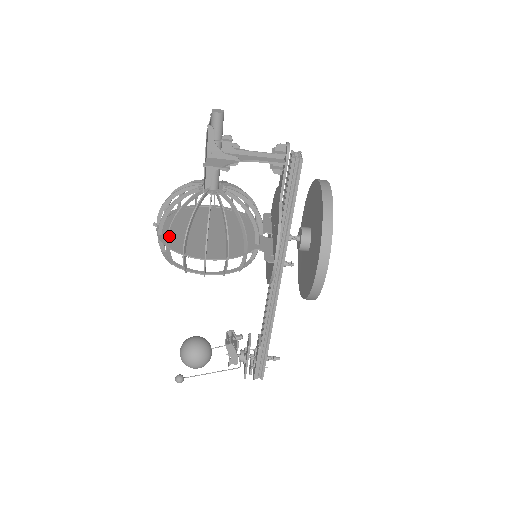
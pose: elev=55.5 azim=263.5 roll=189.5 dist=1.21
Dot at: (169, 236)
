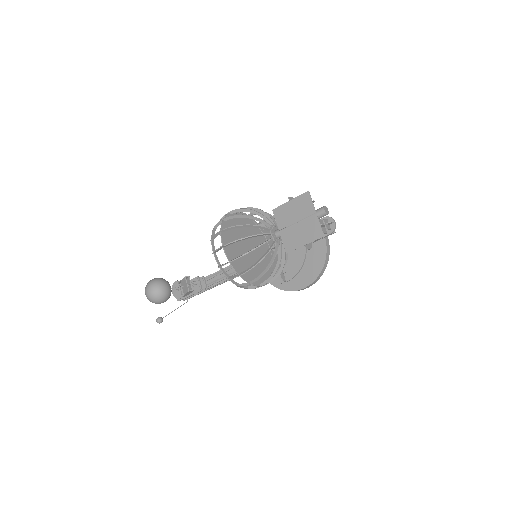
Dot at: (246, 271)
